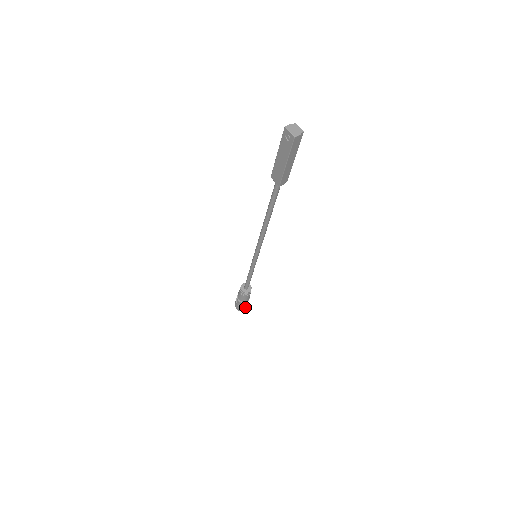
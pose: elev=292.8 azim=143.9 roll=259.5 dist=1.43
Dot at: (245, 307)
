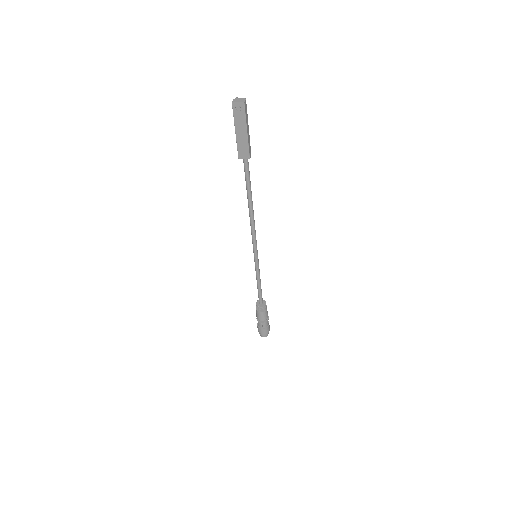
Dot at: (269, 327)
